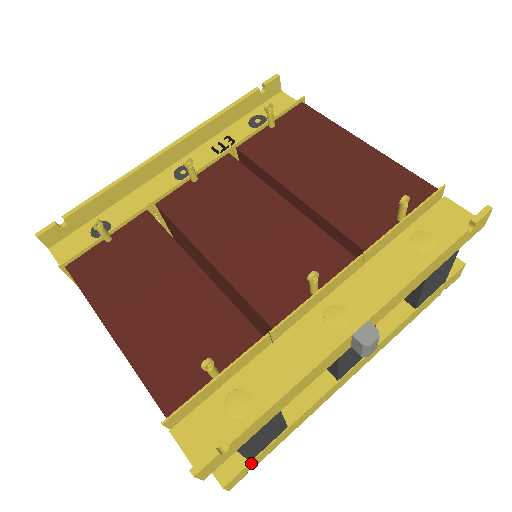
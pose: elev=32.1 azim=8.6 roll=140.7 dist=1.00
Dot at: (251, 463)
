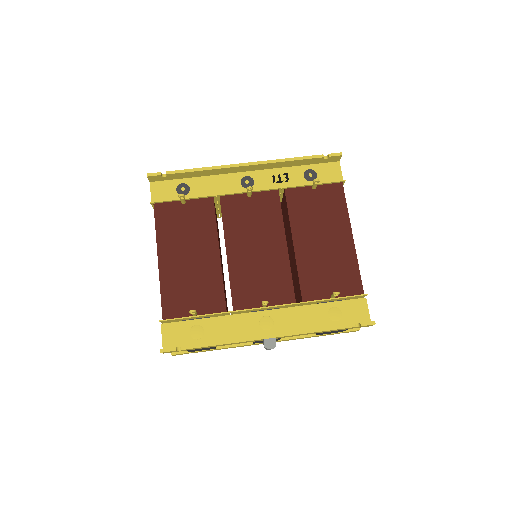
Dot at: occluded
